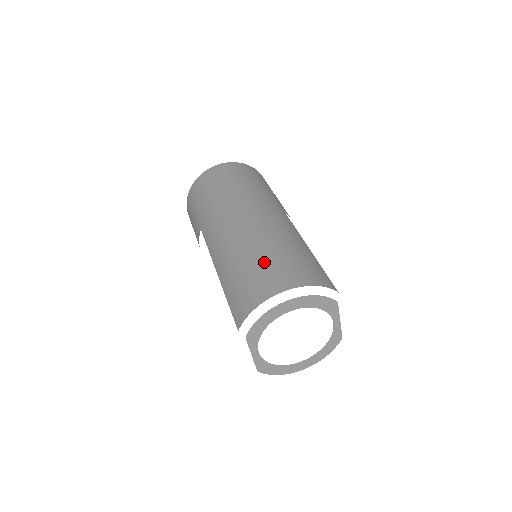
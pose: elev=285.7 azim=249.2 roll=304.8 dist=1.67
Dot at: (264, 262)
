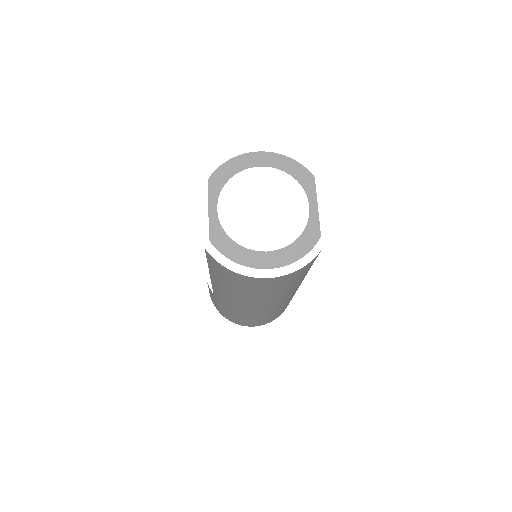
Dot at: occluded
